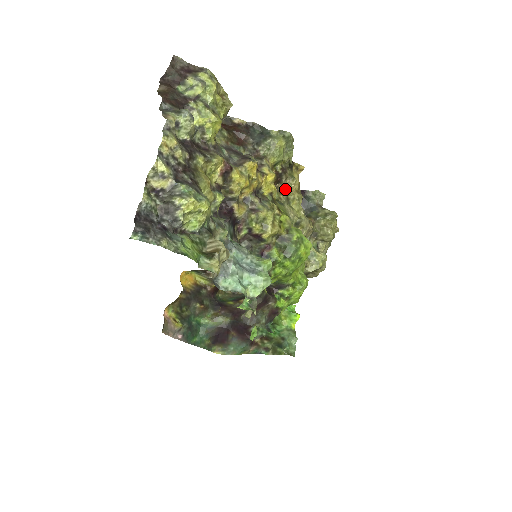
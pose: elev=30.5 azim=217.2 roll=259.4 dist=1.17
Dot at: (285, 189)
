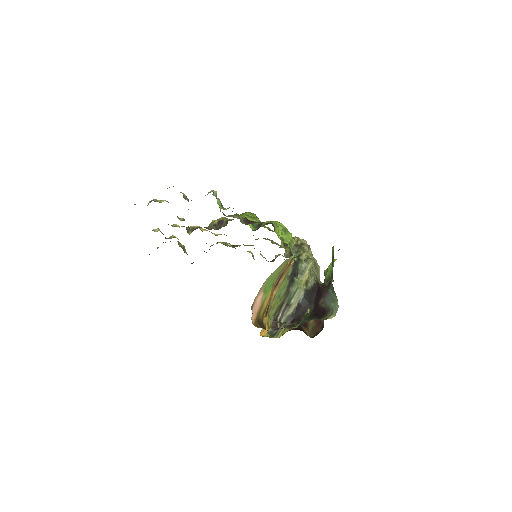
Dot at: occluded
